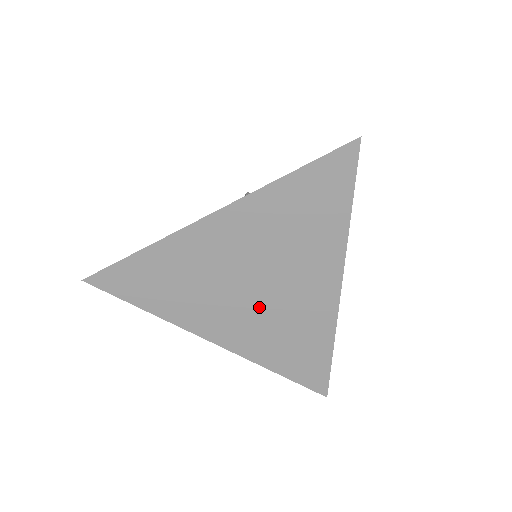
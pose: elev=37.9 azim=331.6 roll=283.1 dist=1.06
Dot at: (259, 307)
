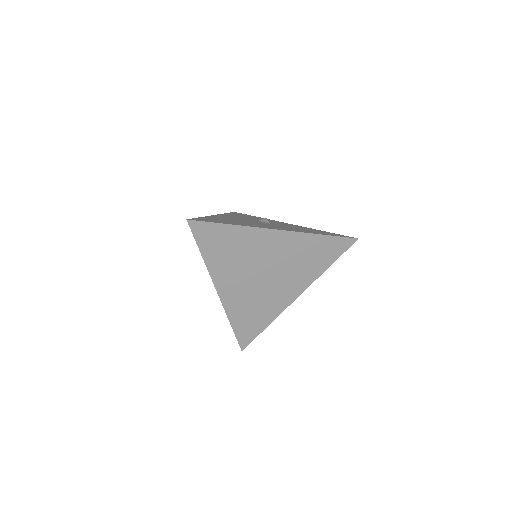
Dot at: (257, 286)
